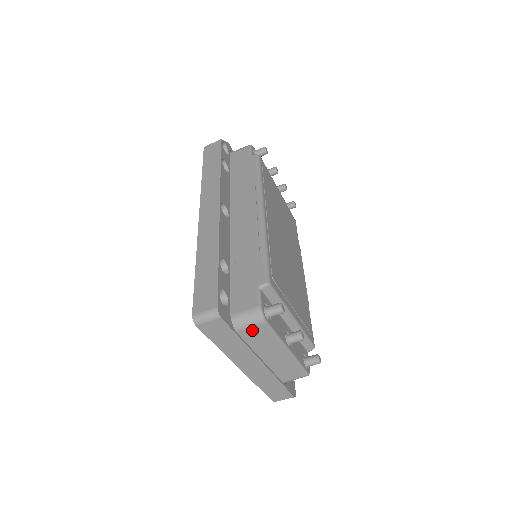
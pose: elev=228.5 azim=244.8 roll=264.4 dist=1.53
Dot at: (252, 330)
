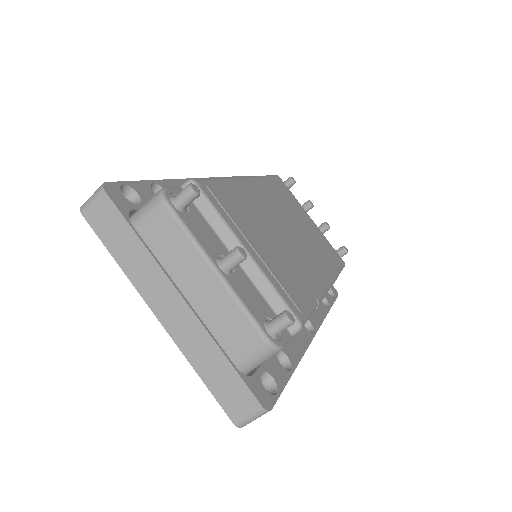
Dot at: (153, 222)
